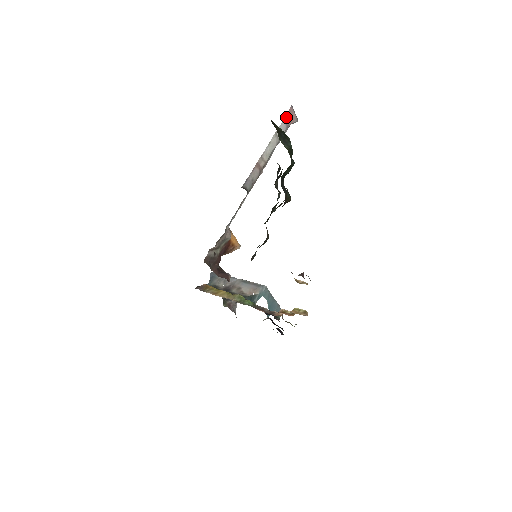
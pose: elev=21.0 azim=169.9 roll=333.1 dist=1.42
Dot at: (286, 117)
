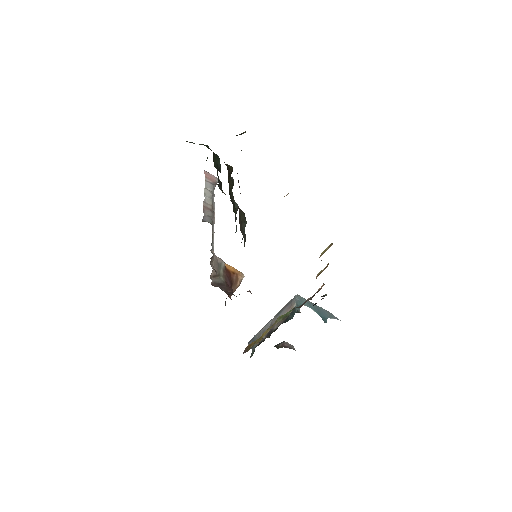
Dot at: (206, 179)
